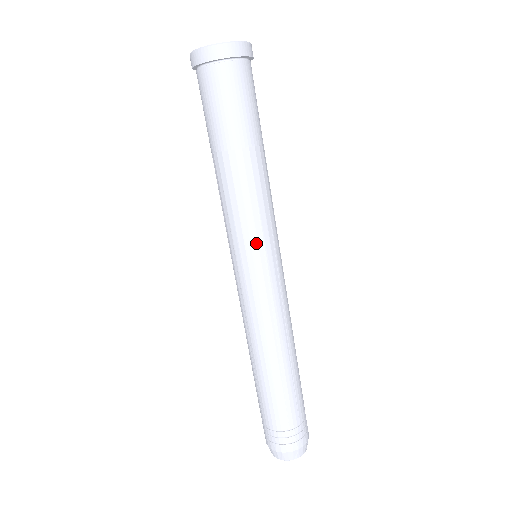
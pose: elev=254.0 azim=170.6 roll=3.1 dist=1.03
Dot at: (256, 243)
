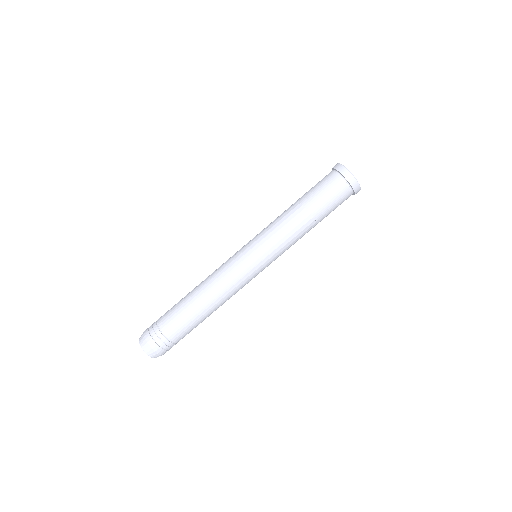
Dot at: (274, 259)
